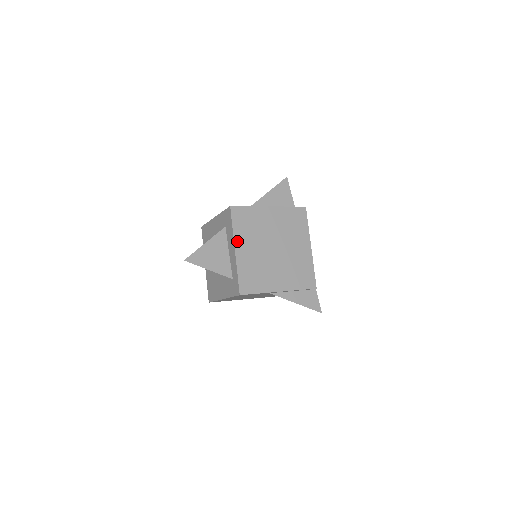
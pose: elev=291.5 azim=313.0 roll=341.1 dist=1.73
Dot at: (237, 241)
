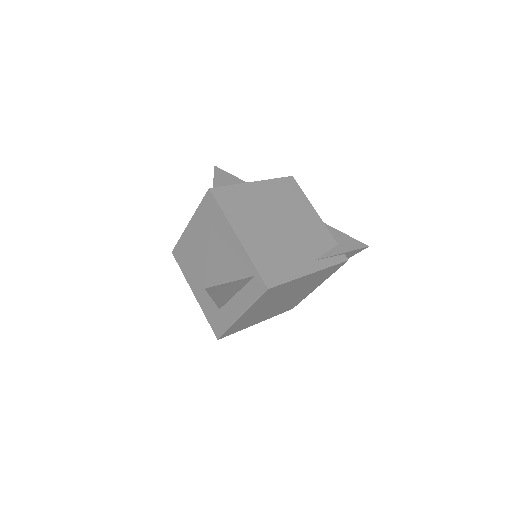
Dot at: (252, 325)
